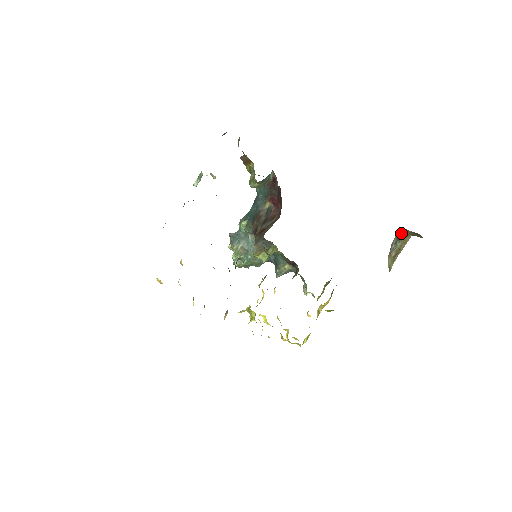
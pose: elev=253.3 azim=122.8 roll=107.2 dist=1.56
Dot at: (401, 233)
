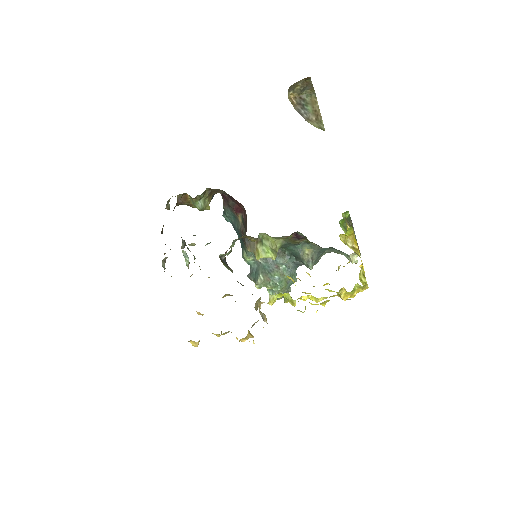
Dot at: (299, 99)
